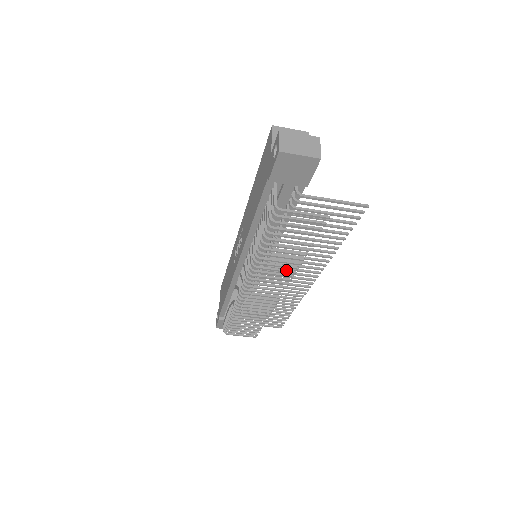
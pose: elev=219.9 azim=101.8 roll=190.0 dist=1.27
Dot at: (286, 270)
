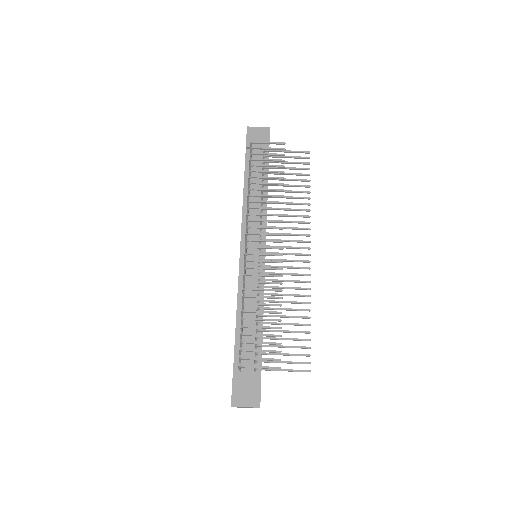
Dot at: (275, 208)
